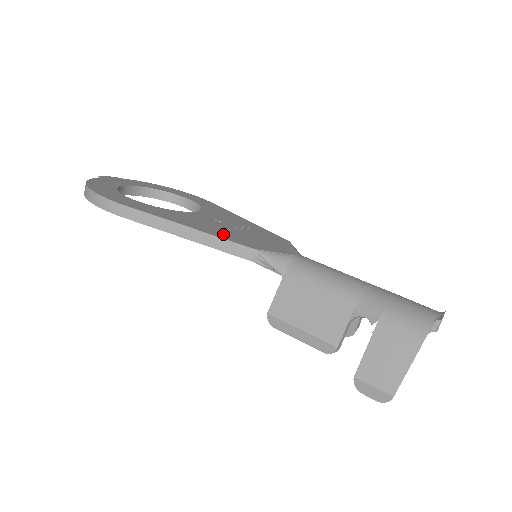
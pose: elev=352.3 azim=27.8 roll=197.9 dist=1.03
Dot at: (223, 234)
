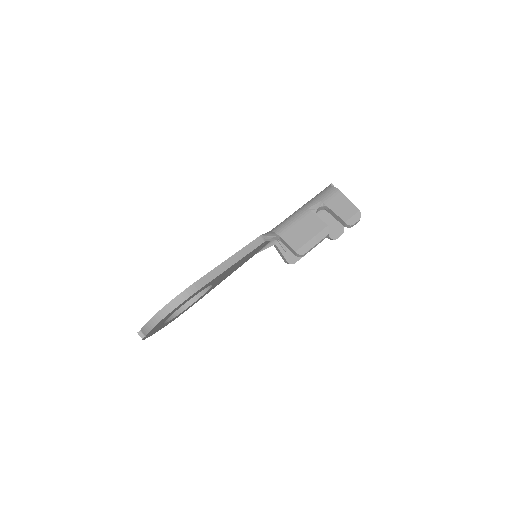
Dot at: occluded
